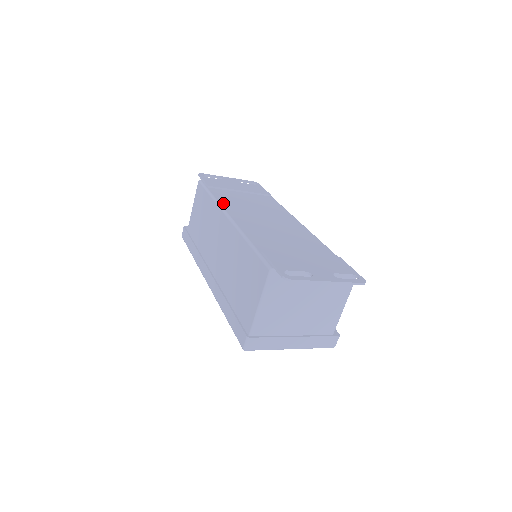
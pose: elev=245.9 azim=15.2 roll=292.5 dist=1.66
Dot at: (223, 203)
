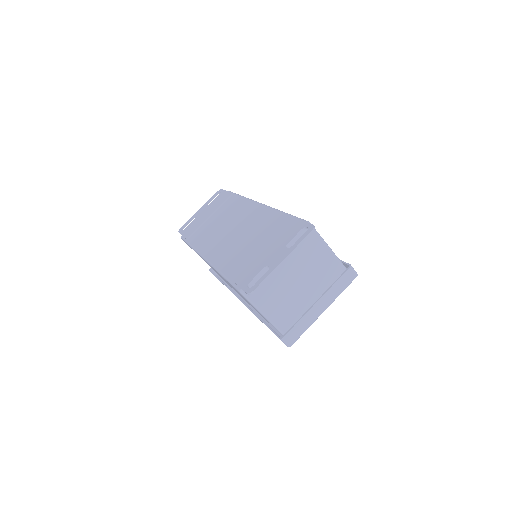
Dot at: (199, 247)
